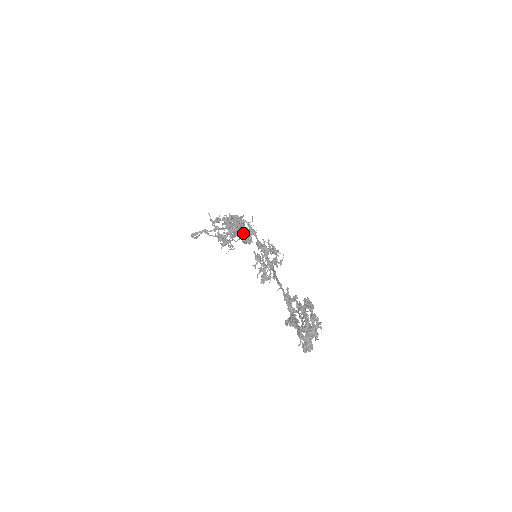
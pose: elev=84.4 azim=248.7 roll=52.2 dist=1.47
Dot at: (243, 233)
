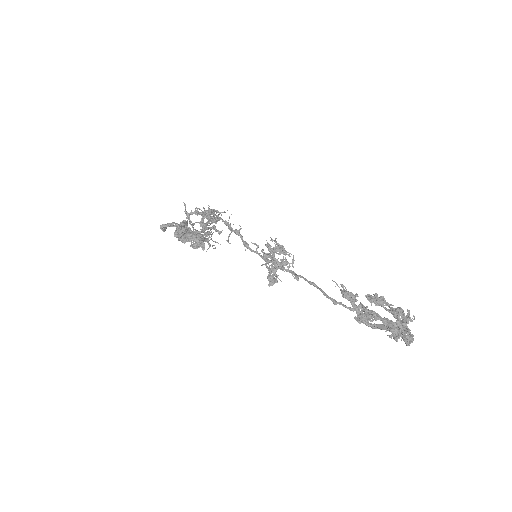
Dot at: (219, 232)
